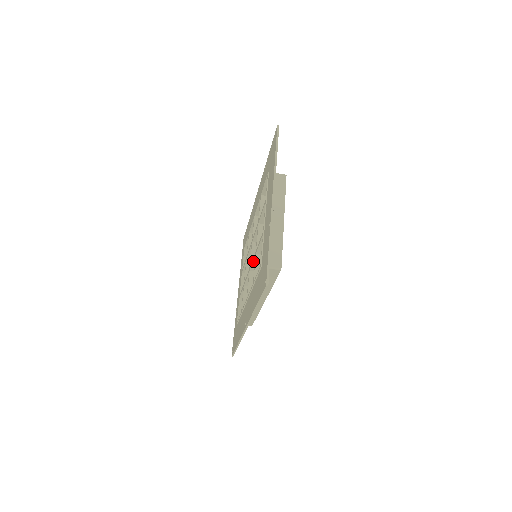
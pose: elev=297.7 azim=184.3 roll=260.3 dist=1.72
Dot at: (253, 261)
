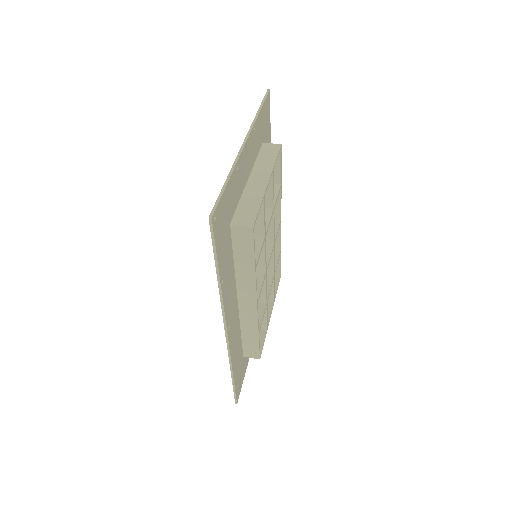
Dot at: occluded
